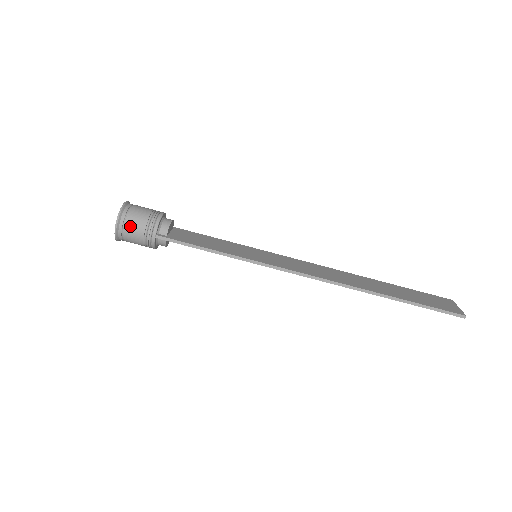
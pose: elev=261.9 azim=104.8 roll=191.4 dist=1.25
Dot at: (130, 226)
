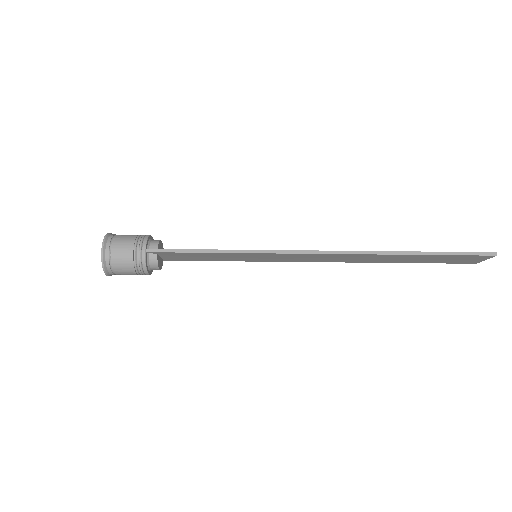
Dot at: (117, 246)
